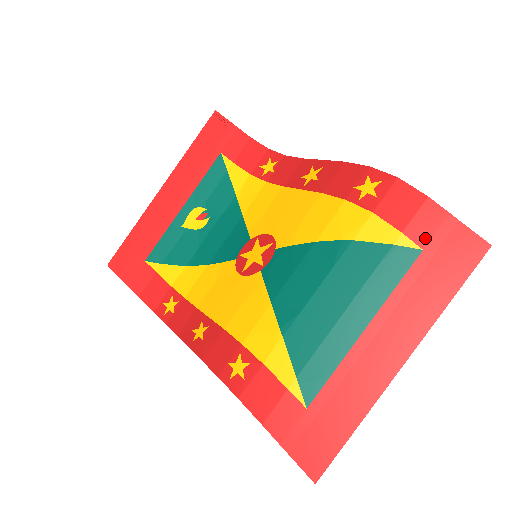
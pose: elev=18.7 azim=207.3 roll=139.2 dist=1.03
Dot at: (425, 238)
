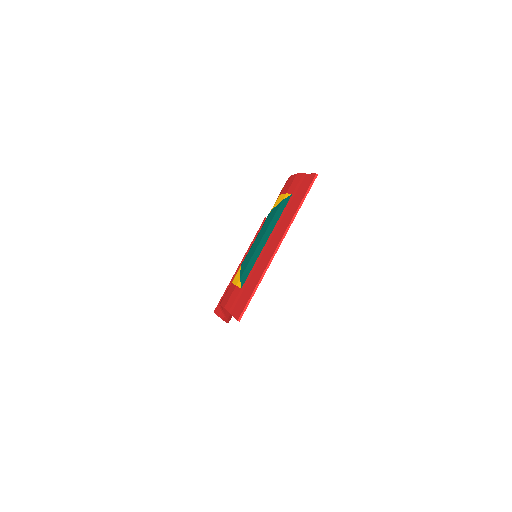
Dot at: (294, 189)
